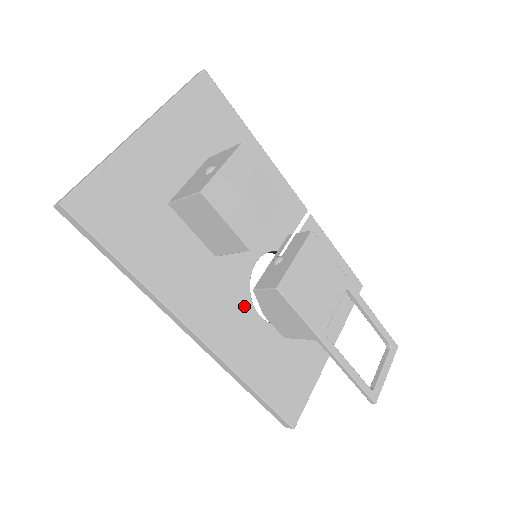
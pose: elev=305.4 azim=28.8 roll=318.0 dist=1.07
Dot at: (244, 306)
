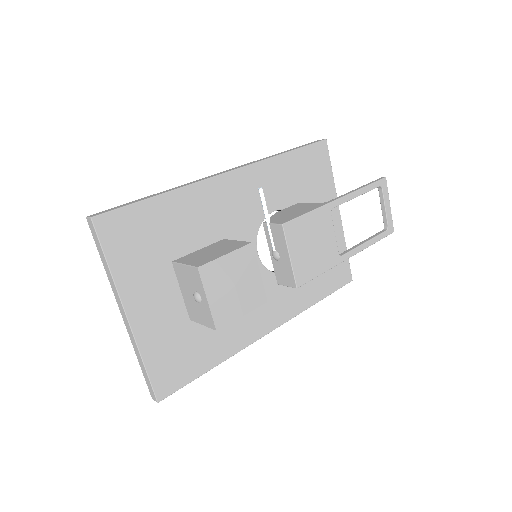
Dot at: (276, 283)
